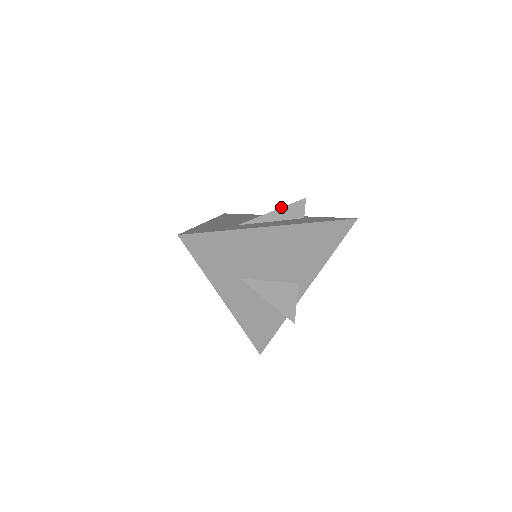
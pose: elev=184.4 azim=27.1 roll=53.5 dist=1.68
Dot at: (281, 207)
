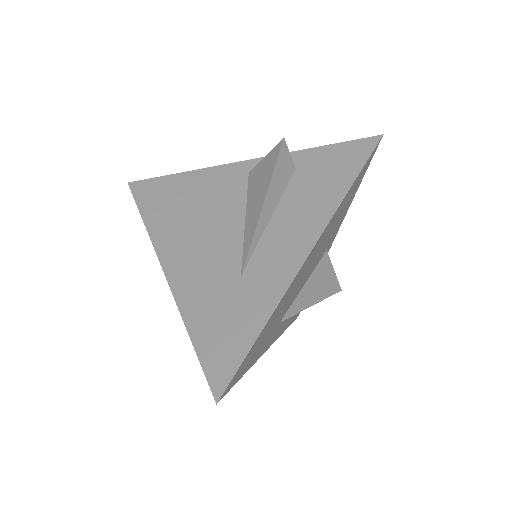
Dot at: (267, 188)
